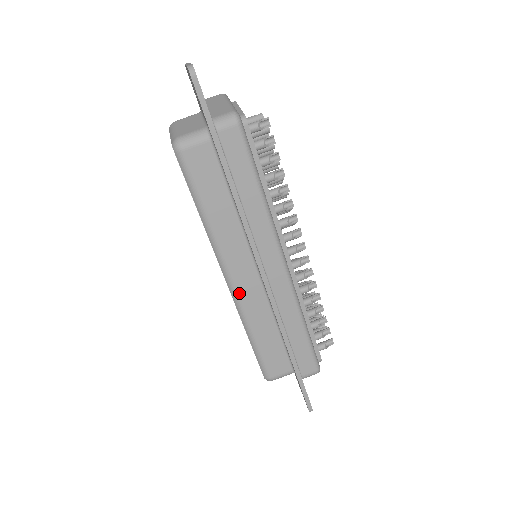
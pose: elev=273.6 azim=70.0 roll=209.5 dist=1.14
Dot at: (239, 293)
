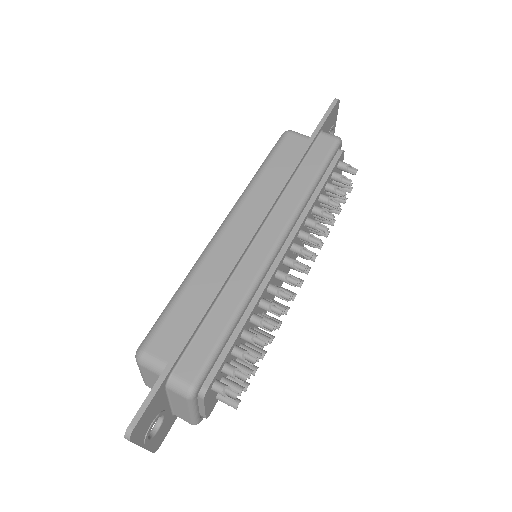
Dot at: (218, 241)
